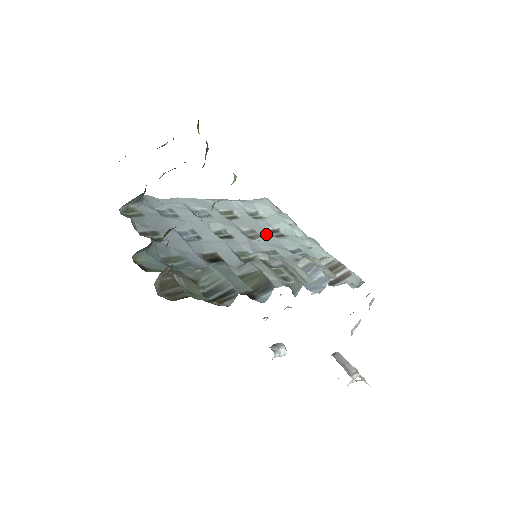
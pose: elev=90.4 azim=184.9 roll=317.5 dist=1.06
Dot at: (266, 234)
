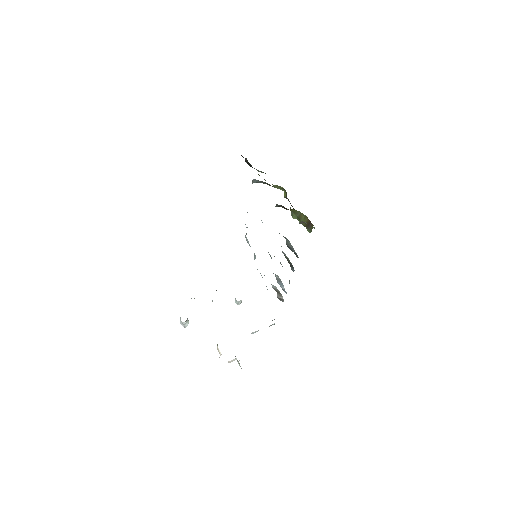
Dot at: occluded
